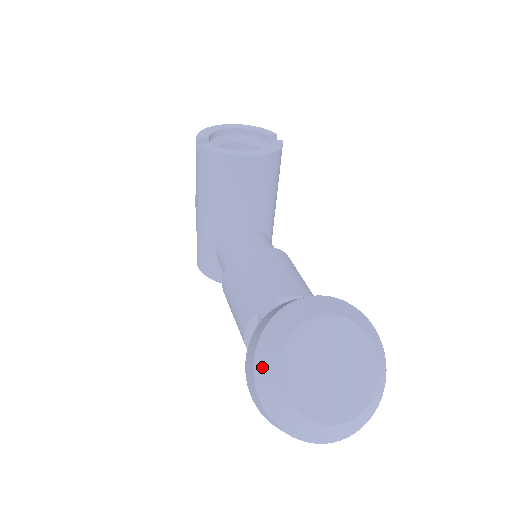
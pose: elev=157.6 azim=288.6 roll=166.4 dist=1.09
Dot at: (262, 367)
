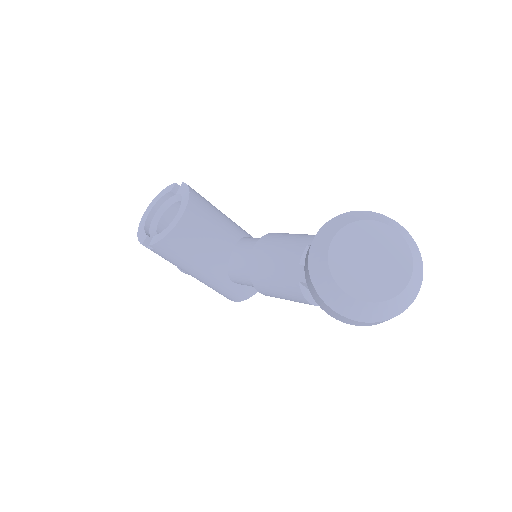
Dot at: (339, 306)
